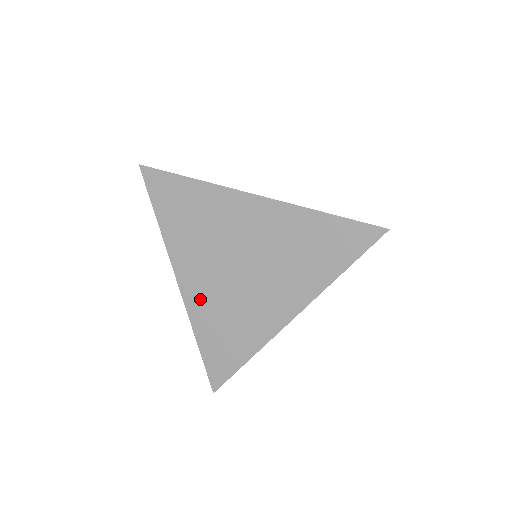
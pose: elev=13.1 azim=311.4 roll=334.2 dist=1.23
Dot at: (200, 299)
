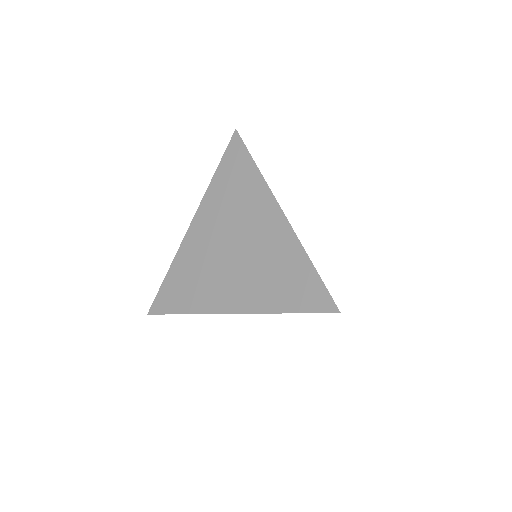
Dot at: (193, 247)
